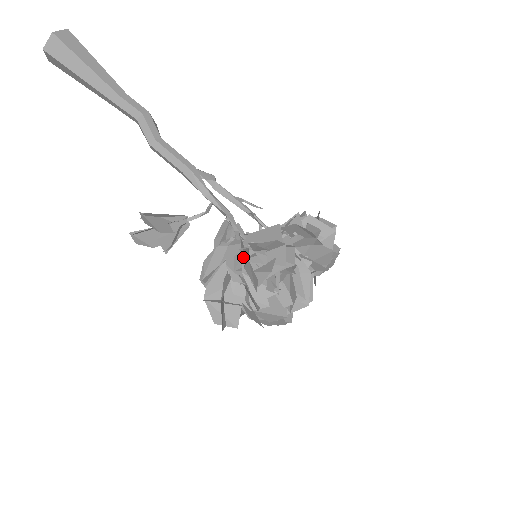
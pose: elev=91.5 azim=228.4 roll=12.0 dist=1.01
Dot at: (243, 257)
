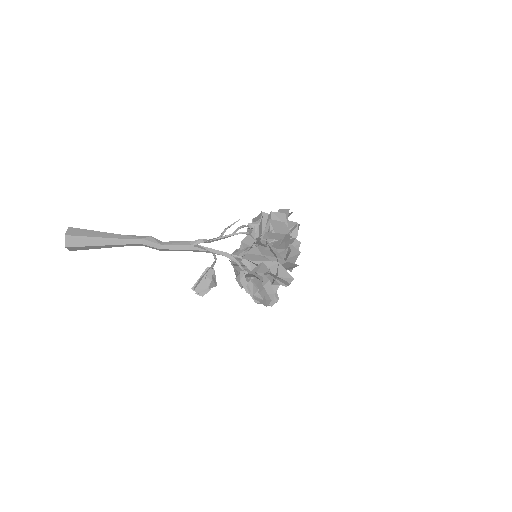
Dot at: (251, 296)
